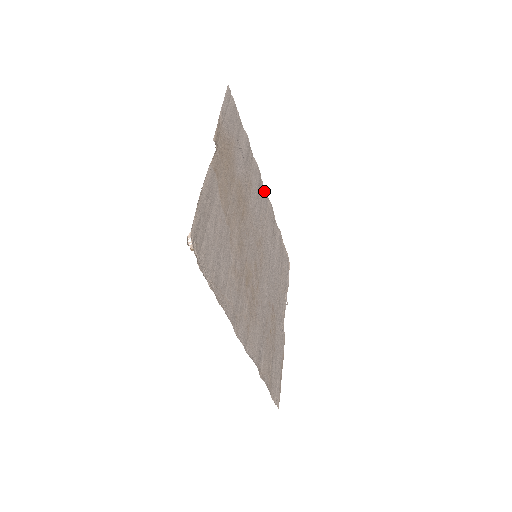
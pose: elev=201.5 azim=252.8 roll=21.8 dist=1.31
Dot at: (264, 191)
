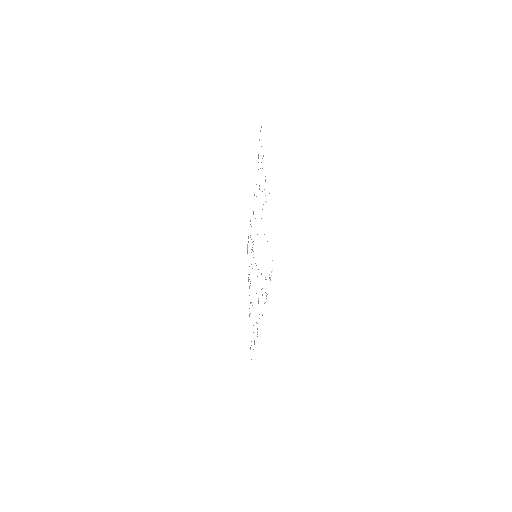
Dot at: occluded
